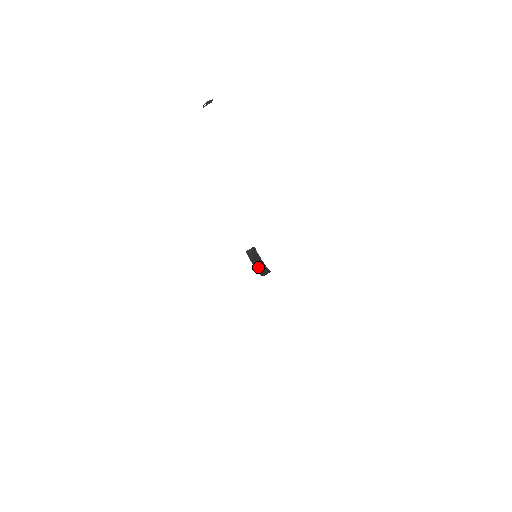
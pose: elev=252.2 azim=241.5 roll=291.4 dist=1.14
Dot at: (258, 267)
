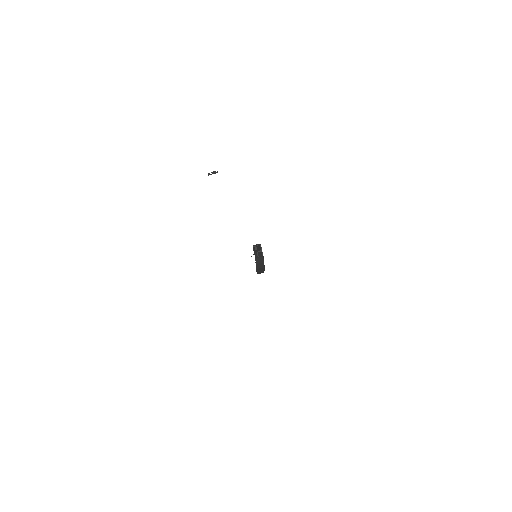
Dot at: (258, 261)
